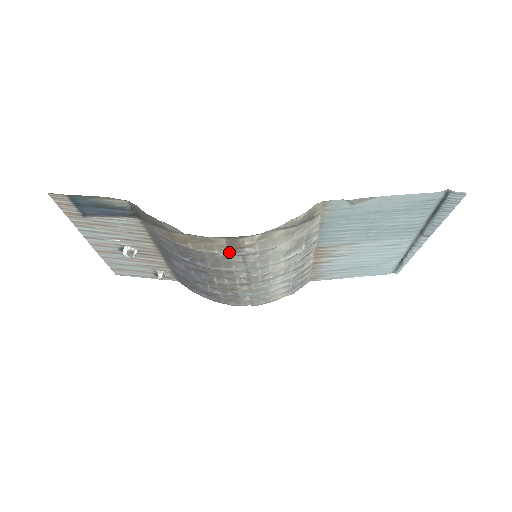
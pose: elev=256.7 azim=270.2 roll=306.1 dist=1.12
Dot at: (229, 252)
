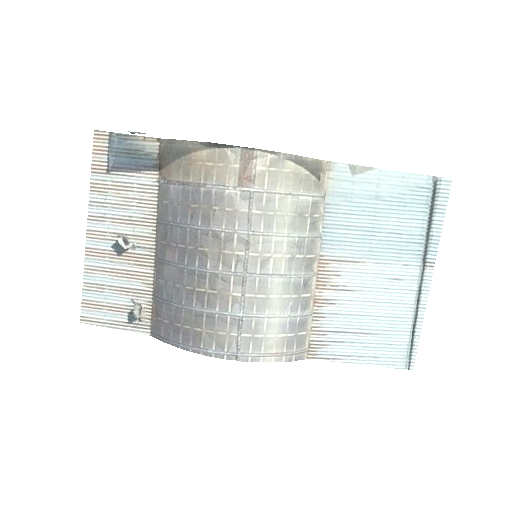
Dot at: (238, 186)
